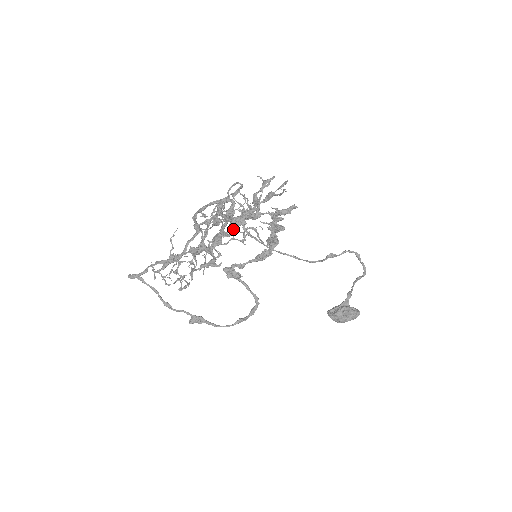
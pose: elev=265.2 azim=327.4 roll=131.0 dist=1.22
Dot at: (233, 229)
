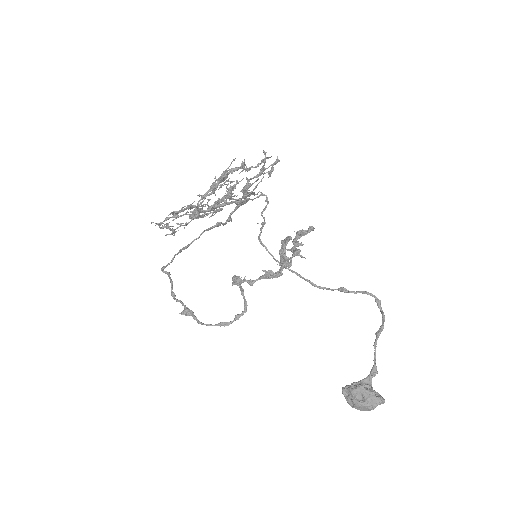
Dot at: (229, 203)
